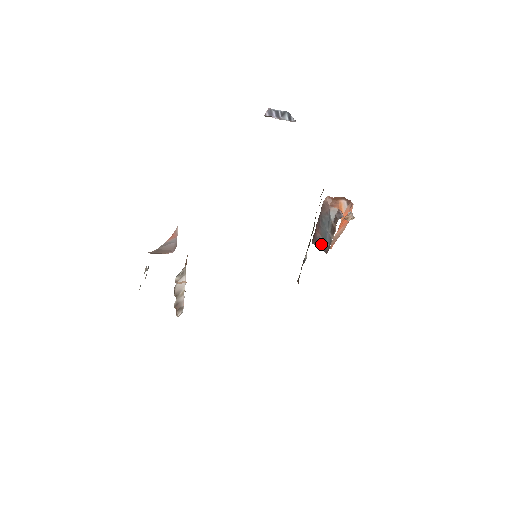
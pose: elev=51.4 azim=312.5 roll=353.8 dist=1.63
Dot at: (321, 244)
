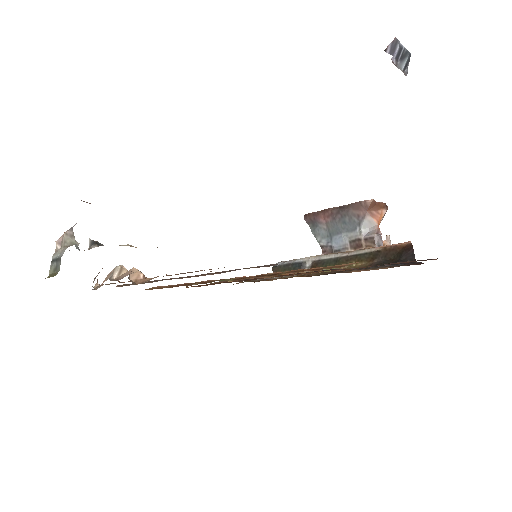
Dot at: (320, 234)
